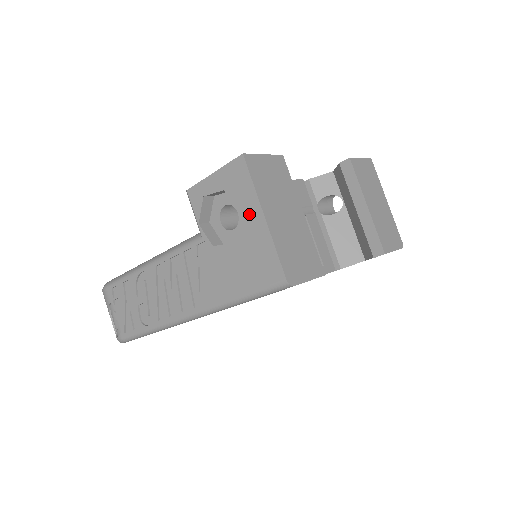
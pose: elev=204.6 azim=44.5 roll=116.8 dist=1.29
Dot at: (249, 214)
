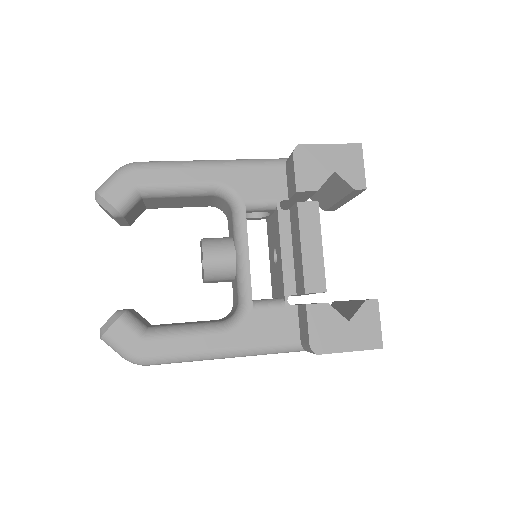
Dot at: occluded
